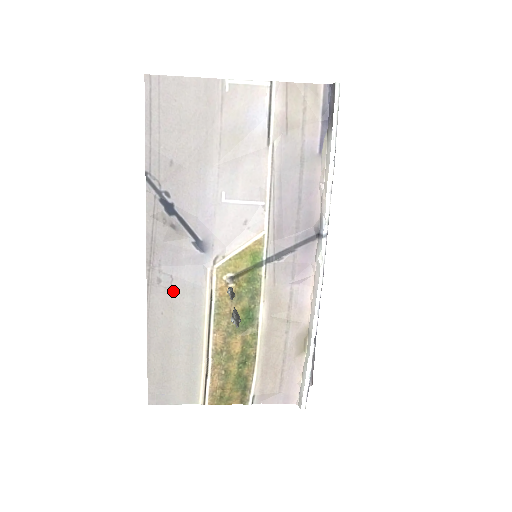
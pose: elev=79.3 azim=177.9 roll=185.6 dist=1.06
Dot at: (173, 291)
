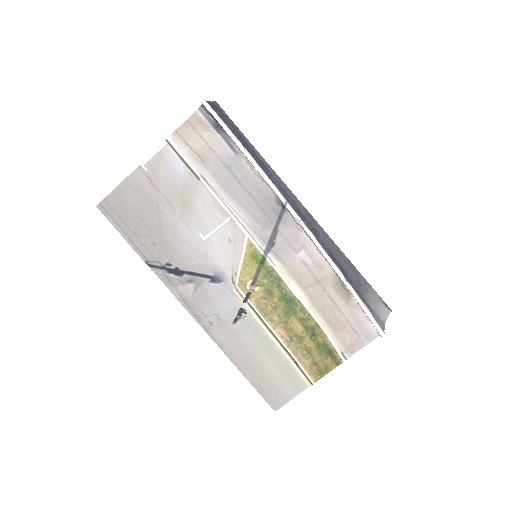
Dot at: (225, 323)
